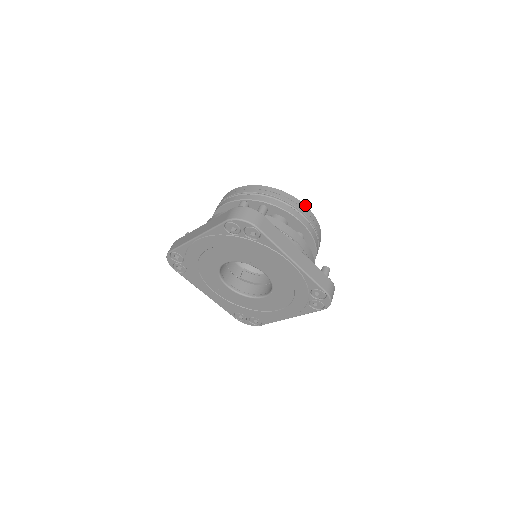
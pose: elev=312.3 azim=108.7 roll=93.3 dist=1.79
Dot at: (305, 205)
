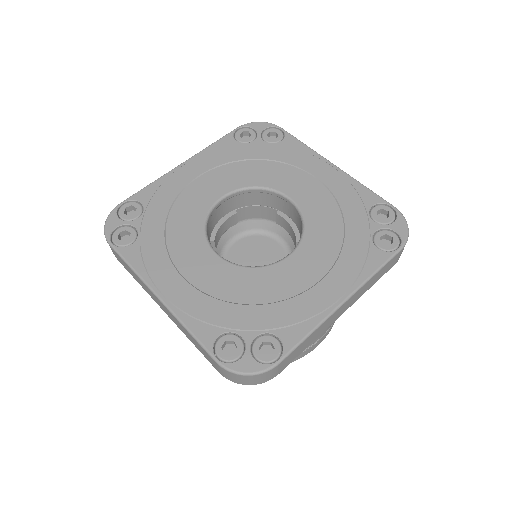
Dot at: occluded
